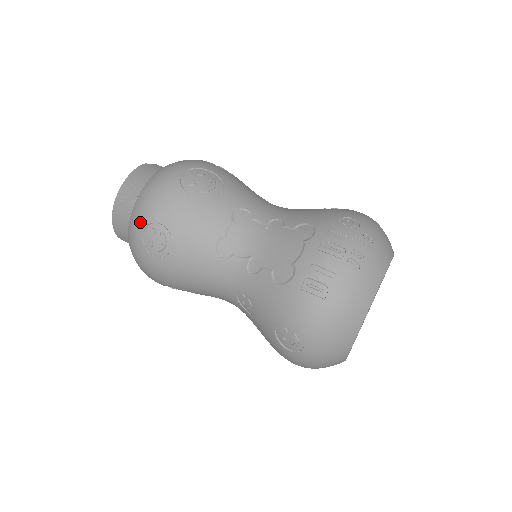
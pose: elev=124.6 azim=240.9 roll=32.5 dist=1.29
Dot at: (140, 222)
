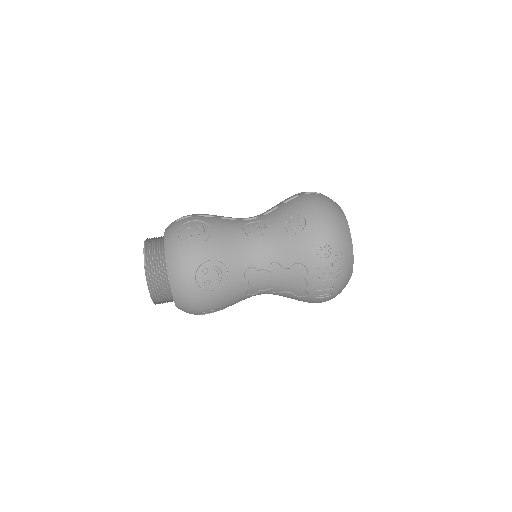
Dot at: (192, 313)
